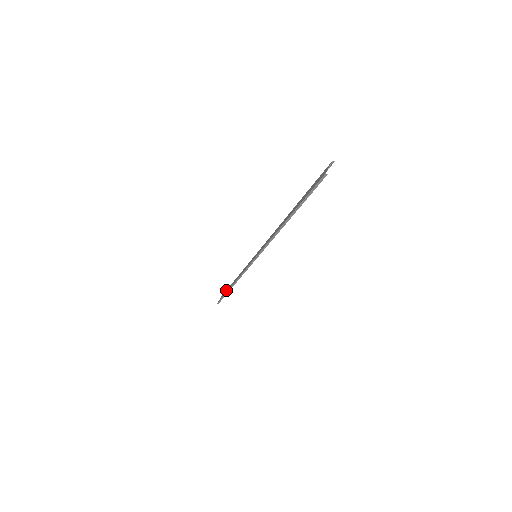
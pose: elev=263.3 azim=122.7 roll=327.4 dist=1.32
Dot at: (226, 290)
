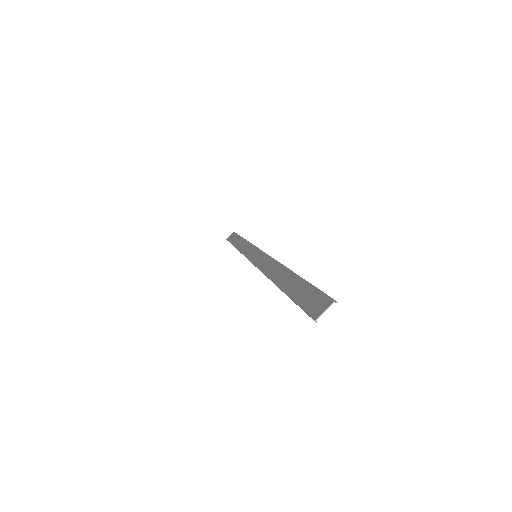
Dot at: (236, 235)
